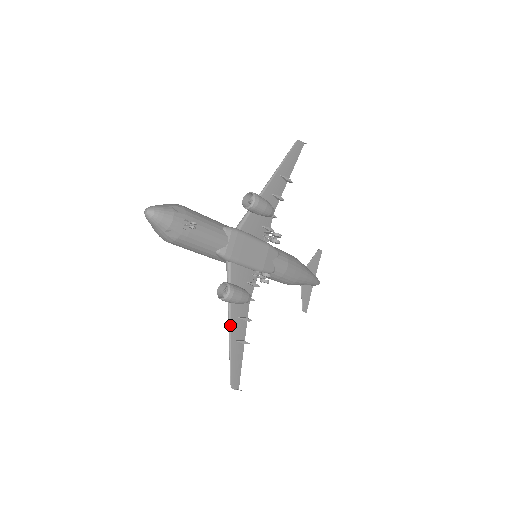
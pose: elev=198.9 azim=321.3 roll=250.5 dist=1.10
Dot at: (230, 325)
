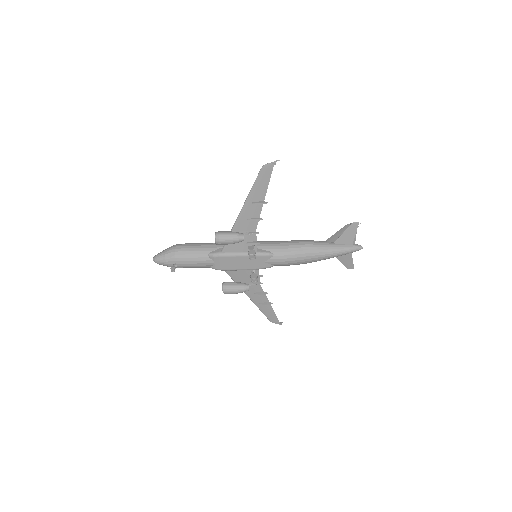
Dot at: (249, 297)
